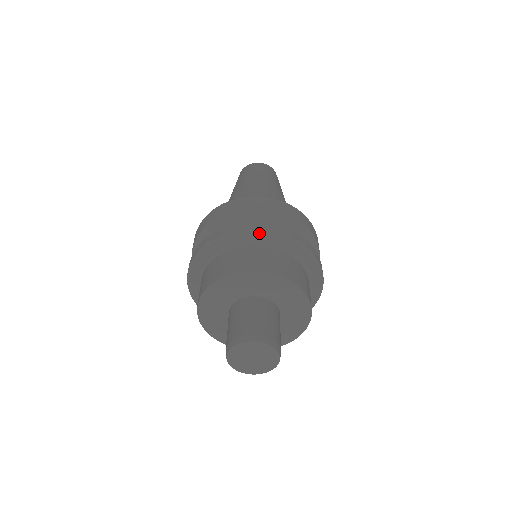
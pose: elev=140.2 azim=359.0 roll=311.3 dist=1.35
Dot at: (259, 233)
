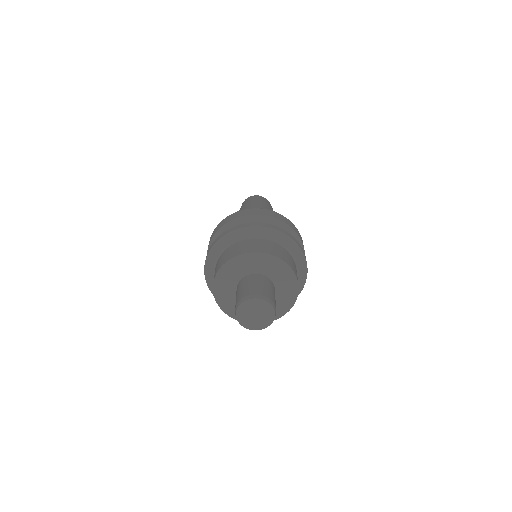
Dot at: (299, 250)
